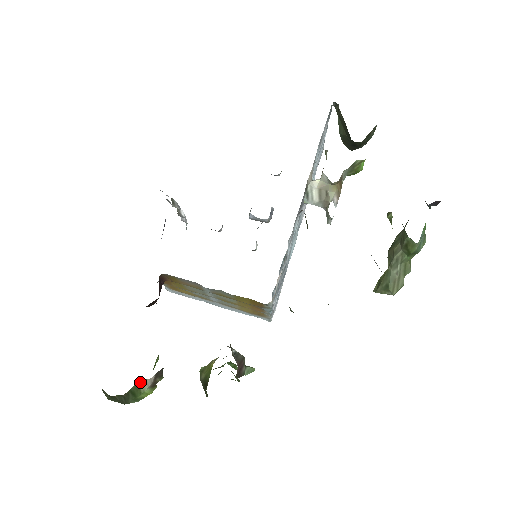
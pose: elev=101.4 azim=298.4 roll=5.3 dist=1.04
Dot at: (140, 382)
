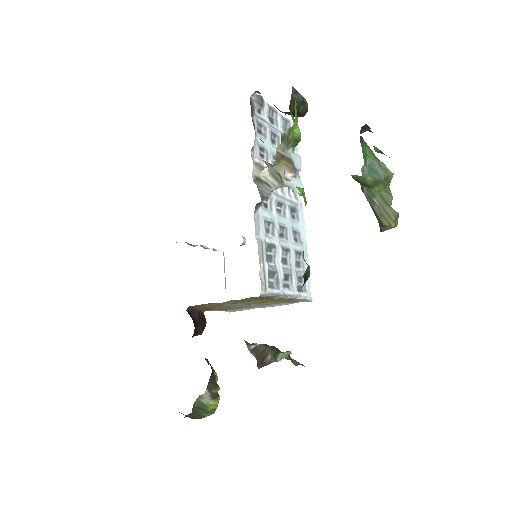
Dot at: (199, 398)
